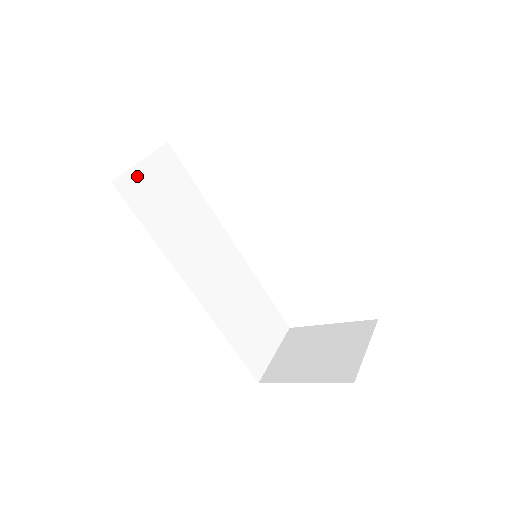
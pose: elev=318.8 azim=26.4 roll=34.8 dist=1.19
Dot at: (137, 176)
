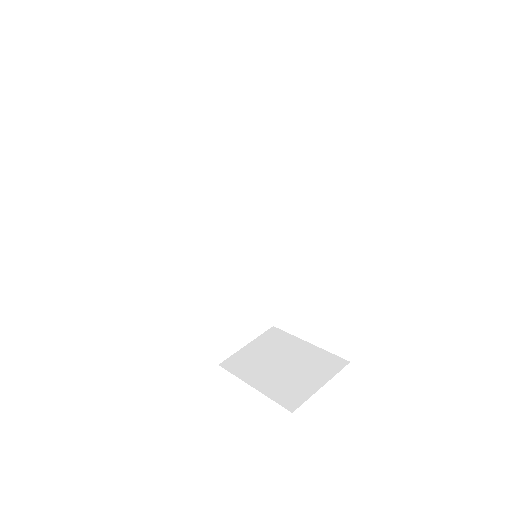
Dot at: (175, 135)
